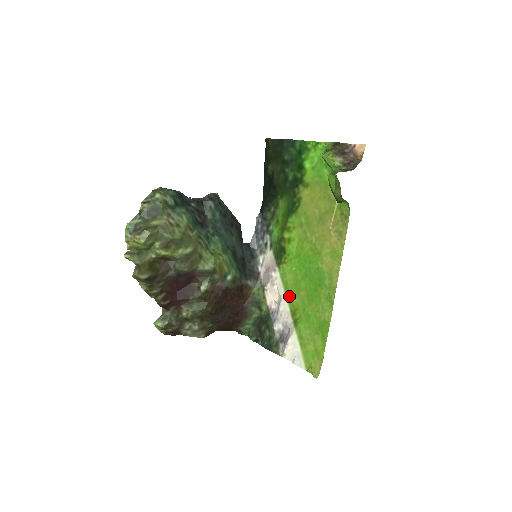
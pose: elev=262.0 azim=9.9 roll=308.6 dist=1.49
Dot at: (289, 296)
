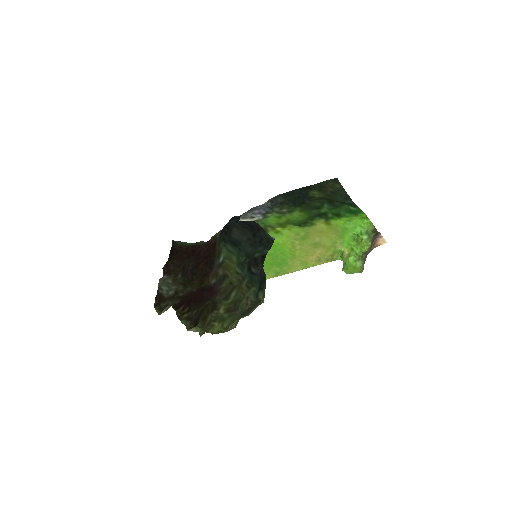
Dot at: occluded
